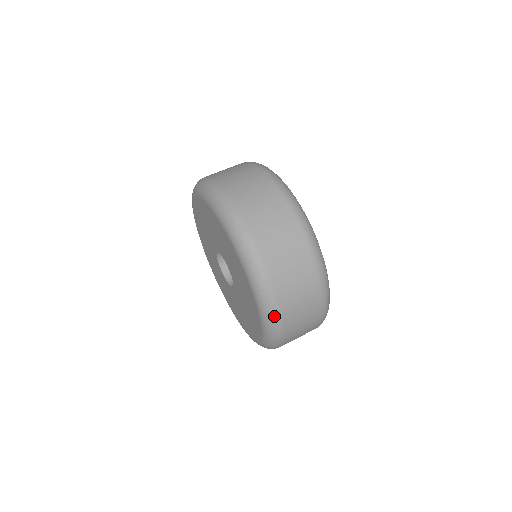
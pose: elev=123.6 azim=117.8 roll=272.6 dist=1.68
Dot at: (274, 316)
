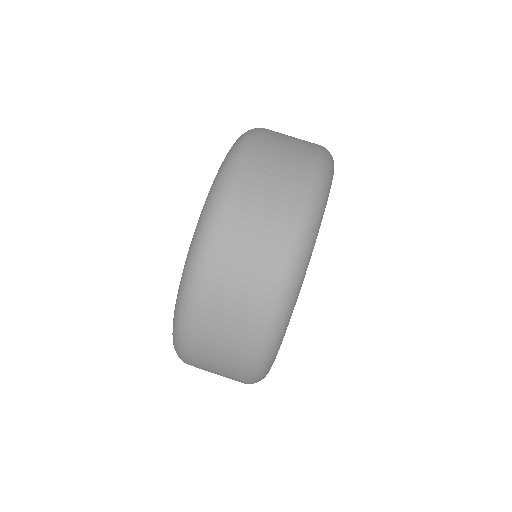
Dot at: occluded
